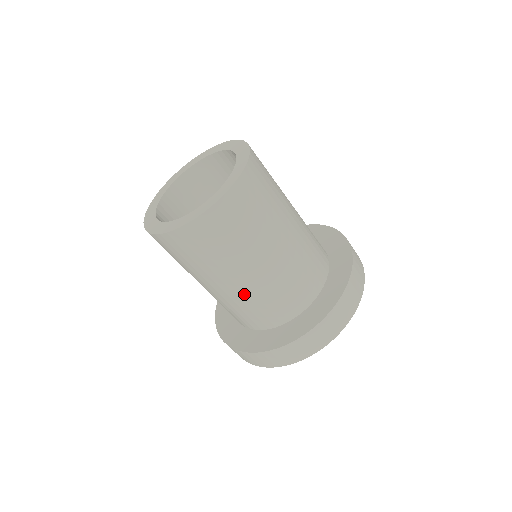
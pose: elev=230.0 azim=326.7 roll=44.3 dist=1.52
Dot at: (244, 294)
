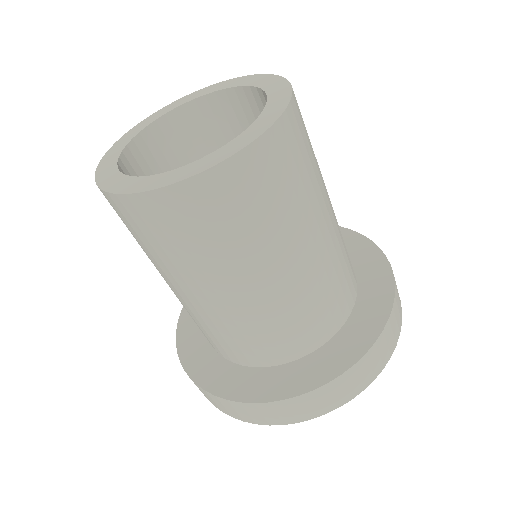
Dot at: (314, 273)
